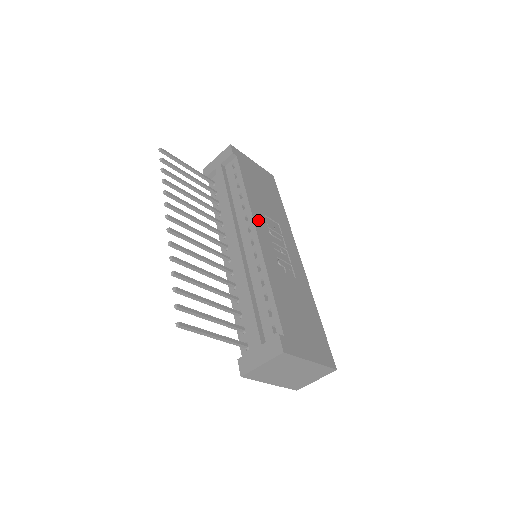
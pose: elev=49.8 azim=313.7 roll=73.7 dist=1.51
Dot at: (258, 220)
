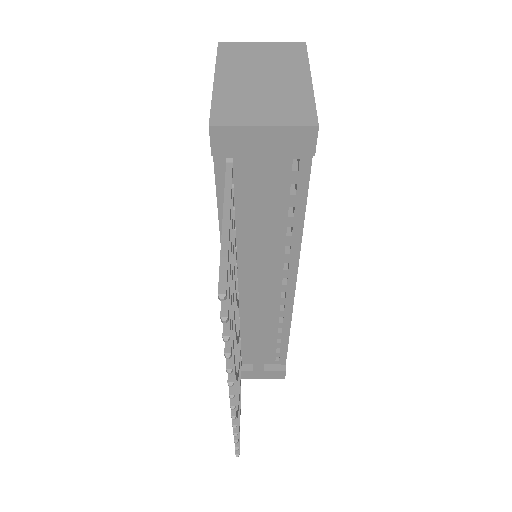
Dot at: occluded
